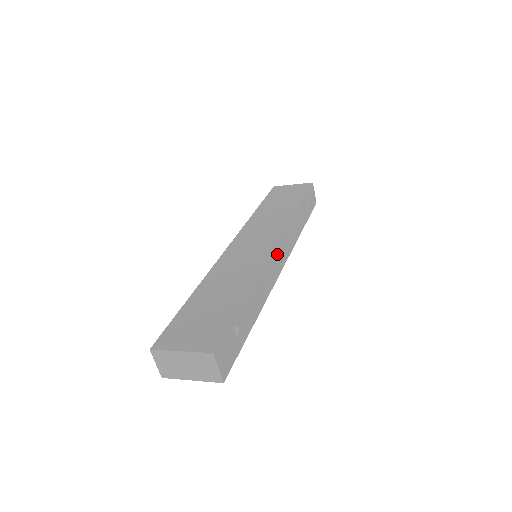
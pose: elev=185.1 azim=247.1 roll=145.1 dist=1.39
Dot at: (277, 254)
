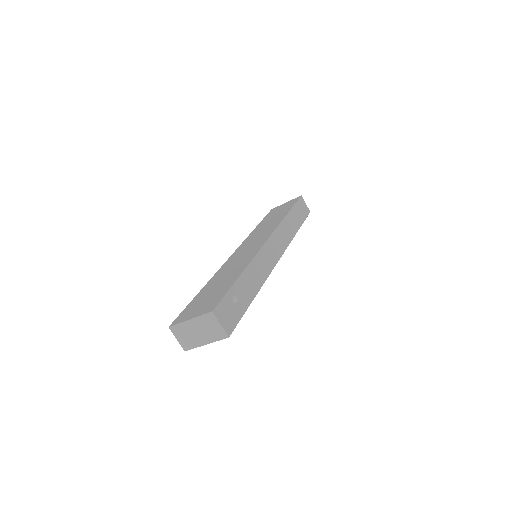
Dot at: (270, 247)
